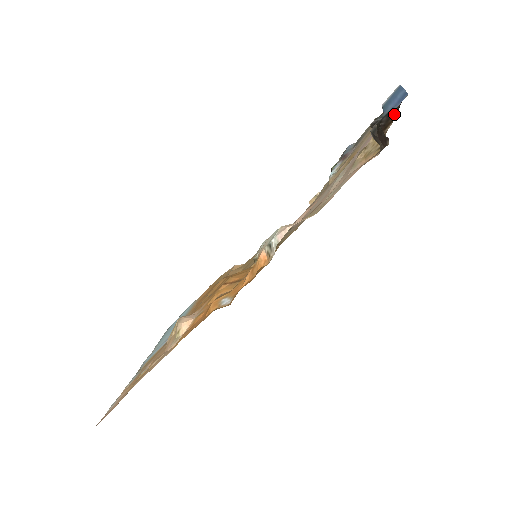
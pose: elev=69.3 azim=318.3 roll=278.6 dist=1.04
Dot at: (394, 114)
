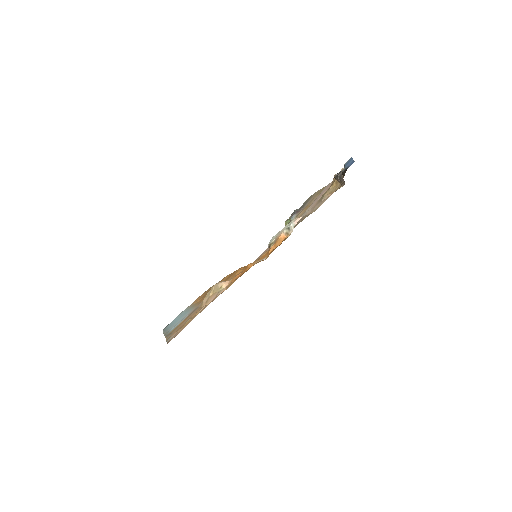
Dot at: (344, 173)
